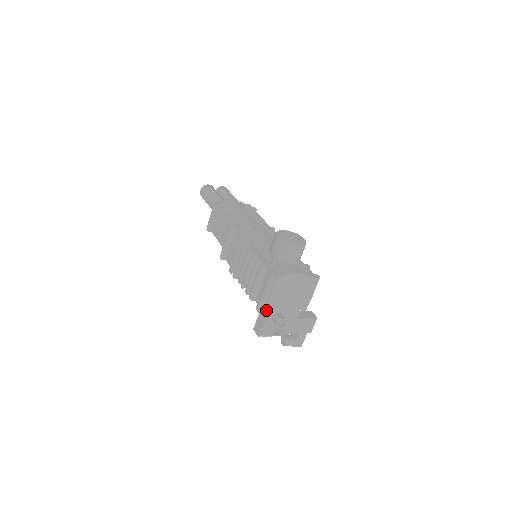
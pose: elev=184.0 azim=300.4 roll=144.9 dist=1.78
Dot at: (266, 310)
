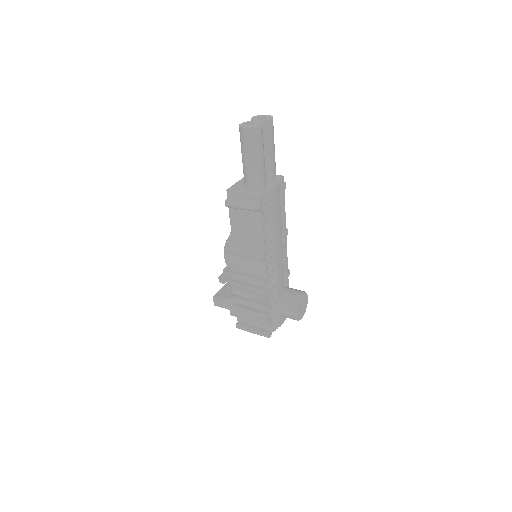
Dot at: occluded
